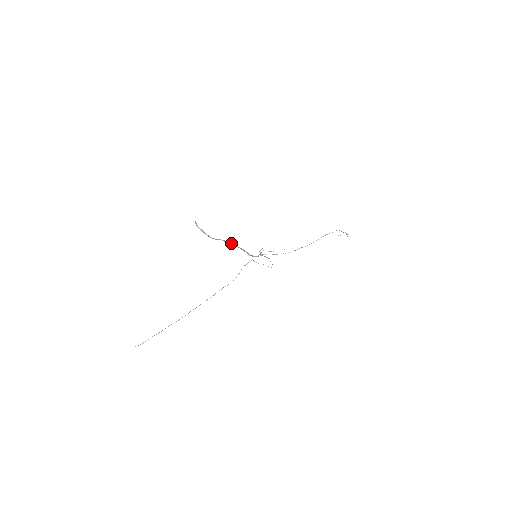
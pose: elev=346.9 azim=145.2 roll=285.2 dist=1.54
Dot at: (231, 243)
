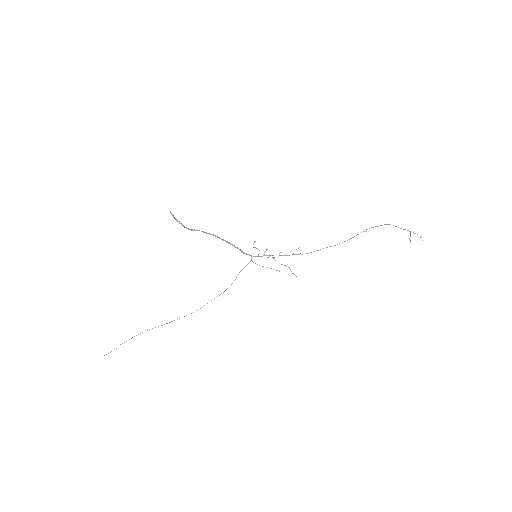
Dot at: (212, 234)
